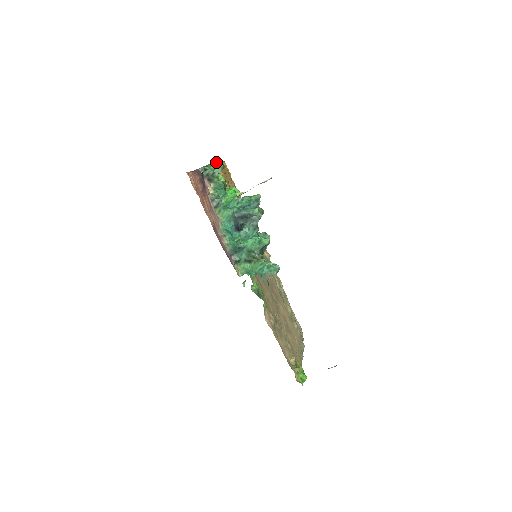
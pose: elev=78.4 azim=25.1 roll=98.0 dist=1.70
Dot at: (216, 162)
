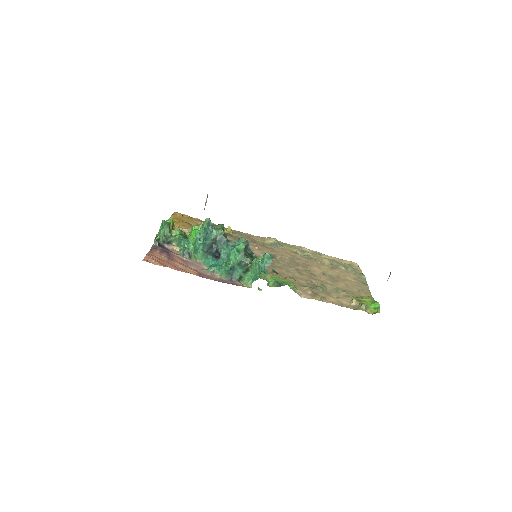
Dot at: (161, 226)
